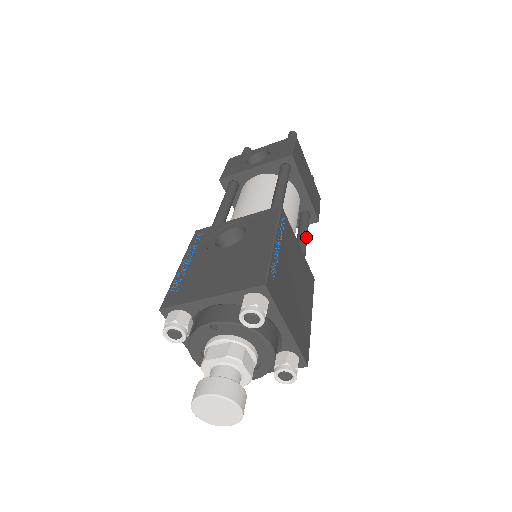
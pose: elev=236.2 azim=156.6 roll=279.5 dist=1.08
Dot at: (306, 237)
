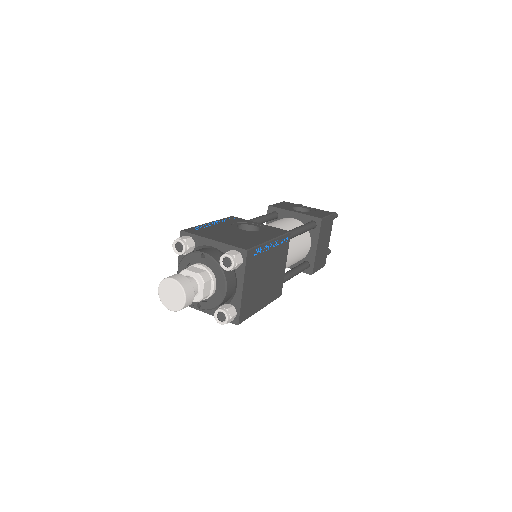
Dot at: (296, 273)
